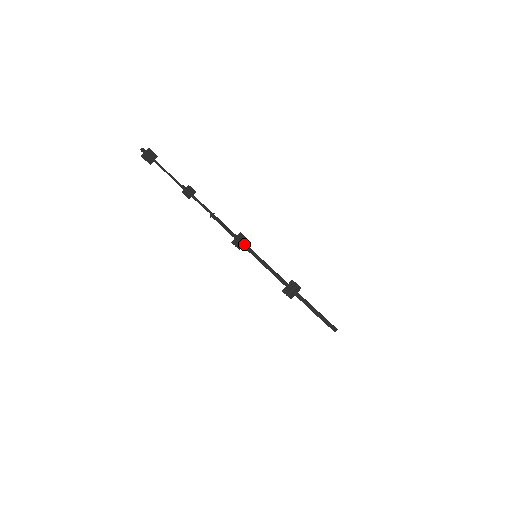
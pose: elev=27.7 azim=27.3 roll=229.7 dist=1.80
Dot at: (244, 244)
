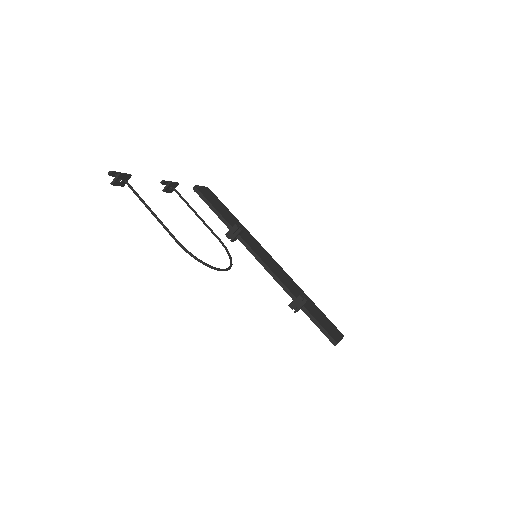
Dot at: (241, 238)
